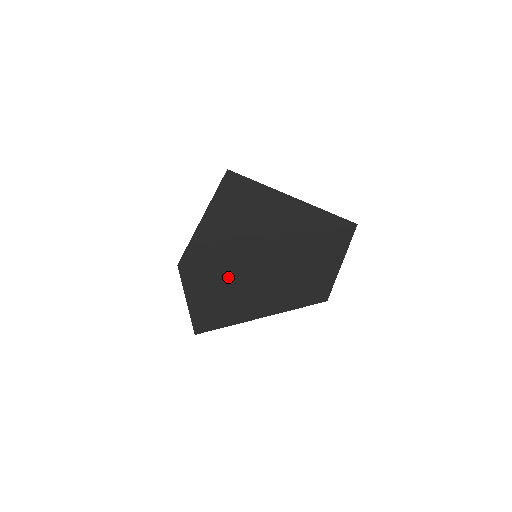
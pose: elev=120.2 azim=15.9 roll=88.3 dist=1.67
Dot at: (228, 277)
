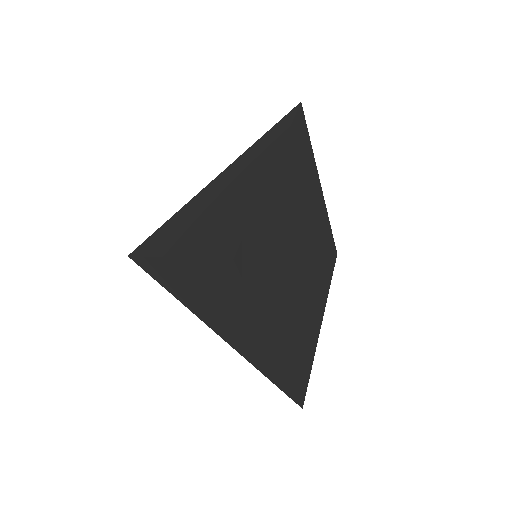
Dot at: (301, 183)
